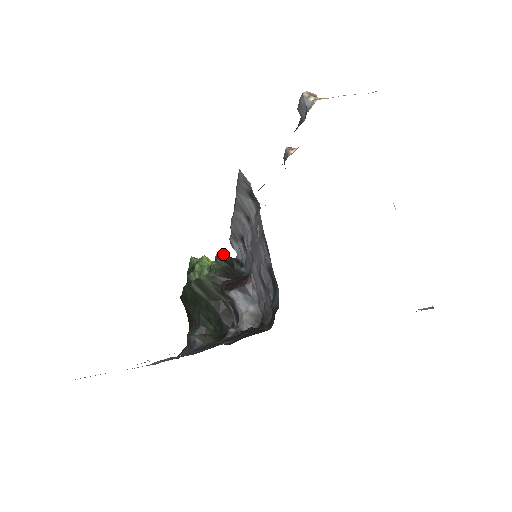
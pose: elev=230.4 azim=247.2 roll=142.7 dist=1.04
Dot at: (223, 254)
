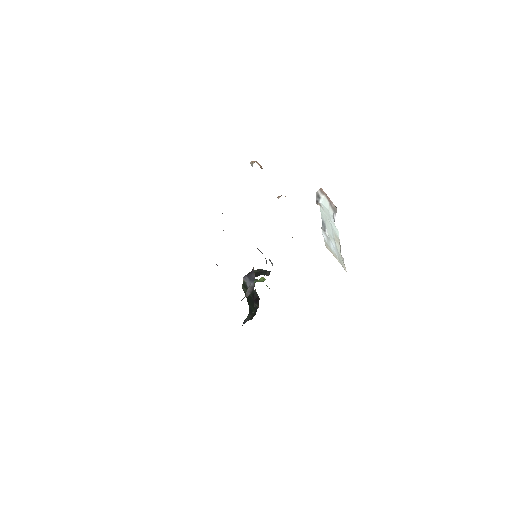
Dot at: occluded
